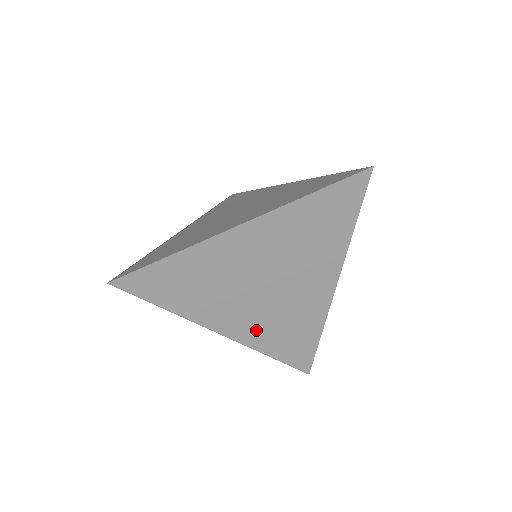
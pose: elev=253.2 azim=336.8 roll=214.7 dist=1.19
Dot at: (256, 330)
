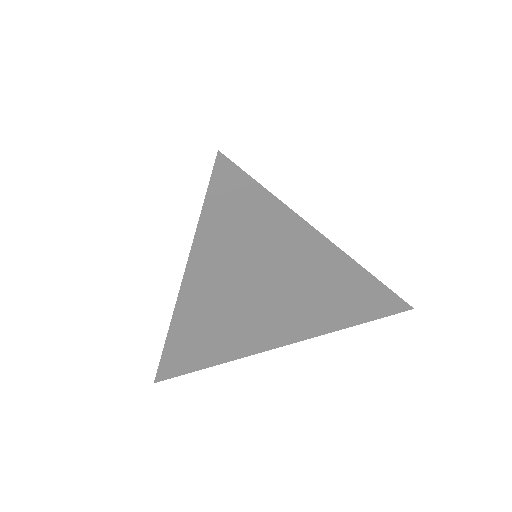
Dot at: (308, 324)
